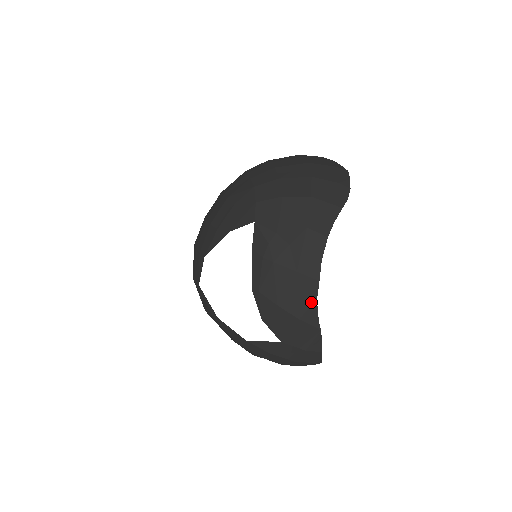
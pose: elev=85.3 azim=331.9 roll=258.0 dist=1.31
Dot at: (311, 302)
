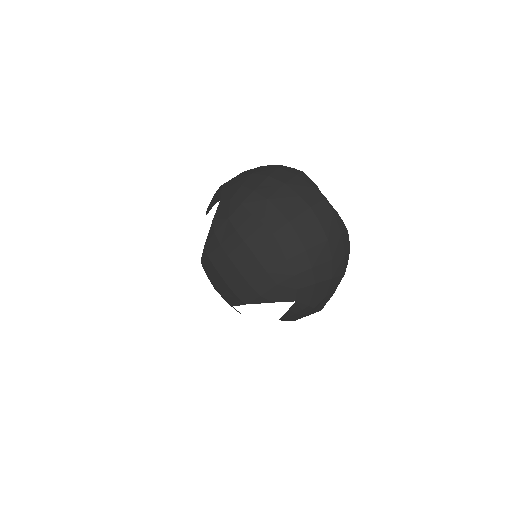
Dot at: occluded
